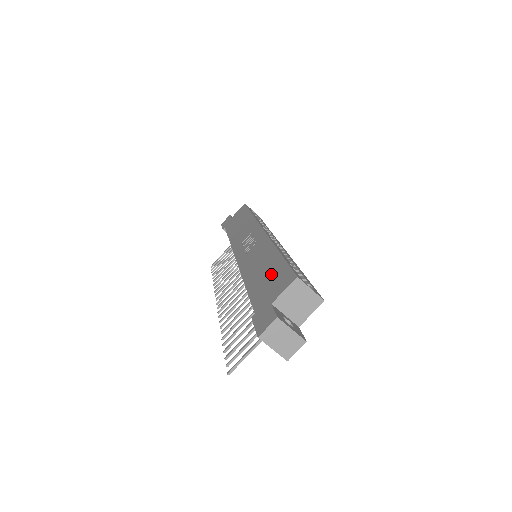
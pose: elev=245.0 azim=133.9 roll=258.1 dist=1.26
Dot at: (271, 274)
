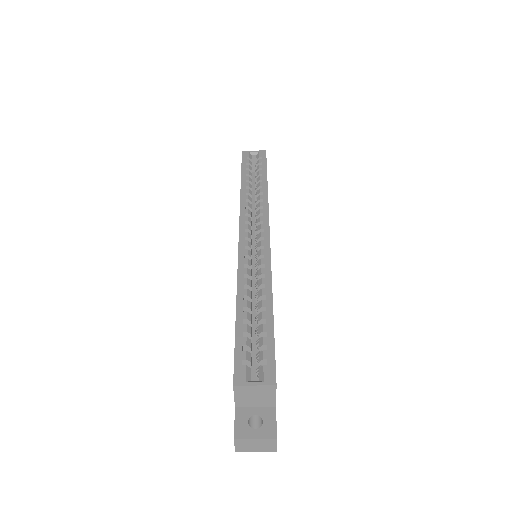
Dot at: occluded
